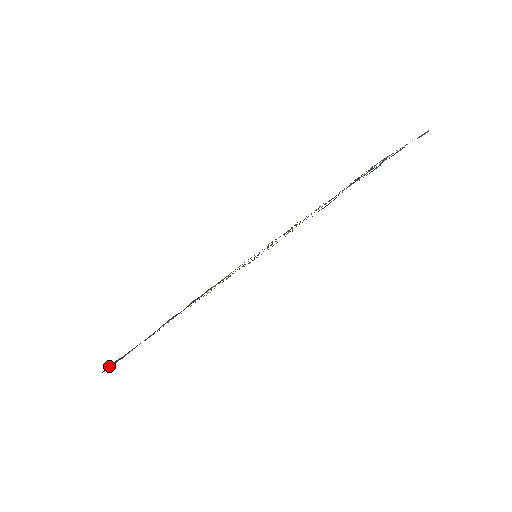
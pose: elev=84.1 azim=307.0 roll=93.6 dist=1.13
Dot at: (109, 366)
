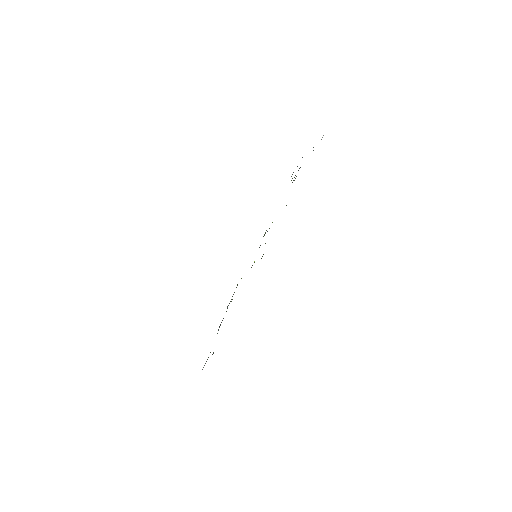
Dot at: (203, 367)
